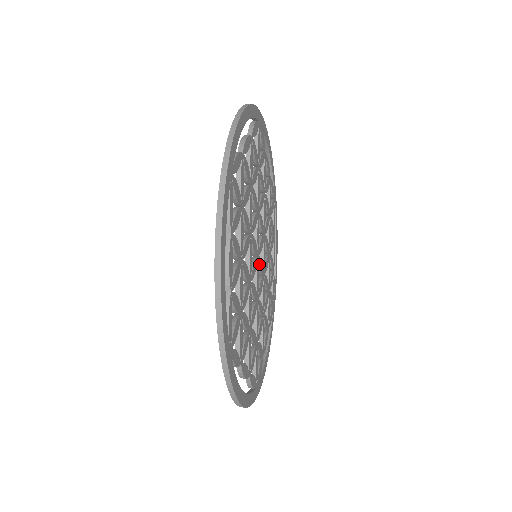
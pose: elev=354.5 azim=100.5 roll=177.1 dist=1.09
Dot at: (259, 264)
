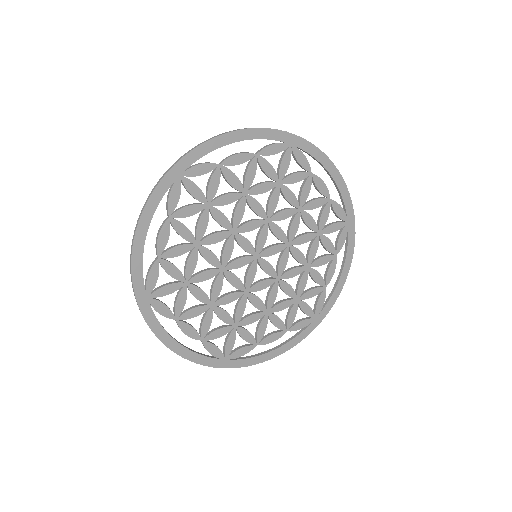
Dot at: (260, 264)
